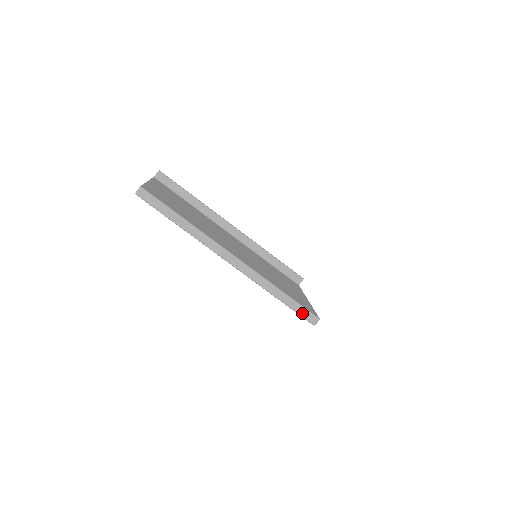
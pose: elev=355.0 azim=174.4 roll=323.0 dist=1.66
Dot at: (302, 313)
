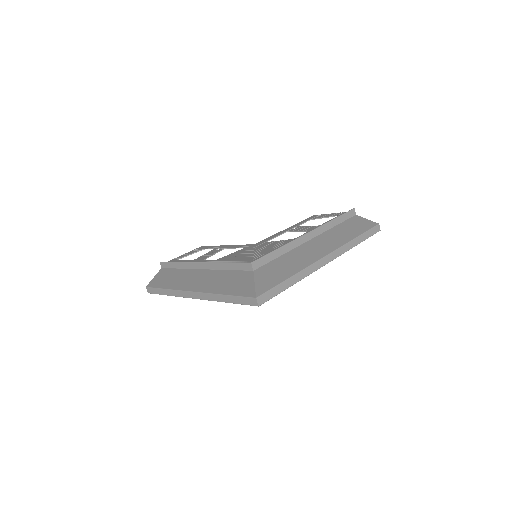
Dot at: (245, 302)
